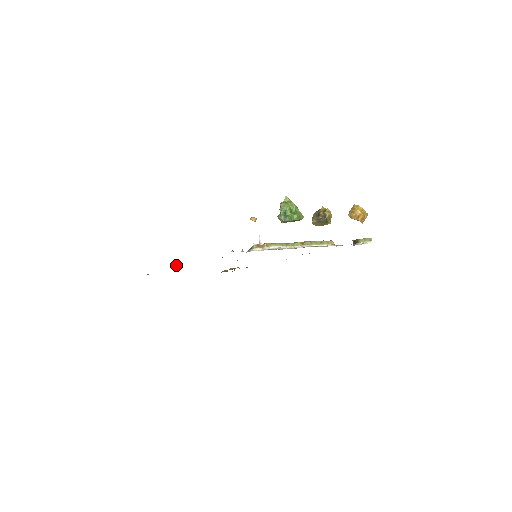
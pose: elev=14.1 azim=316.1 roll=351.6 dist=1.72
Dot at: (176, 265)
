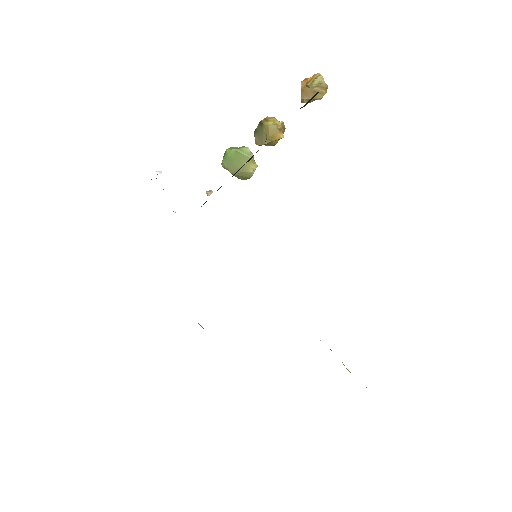
Dot at: occluded
